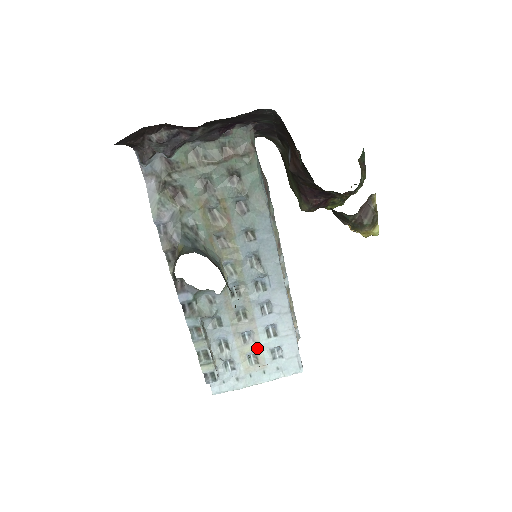
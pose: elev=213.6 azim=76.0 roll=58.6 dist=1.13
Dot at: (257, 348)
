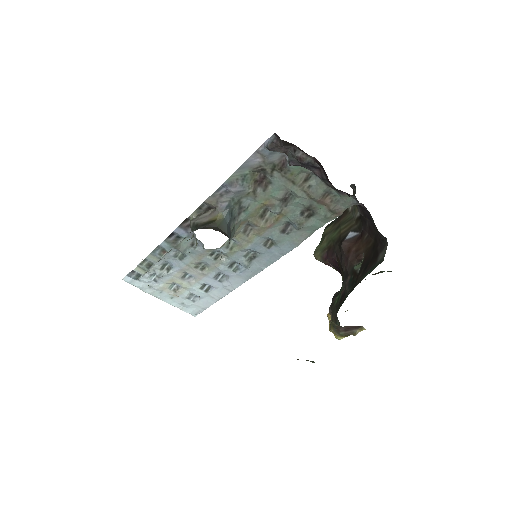
Dot at: (186, 287)
